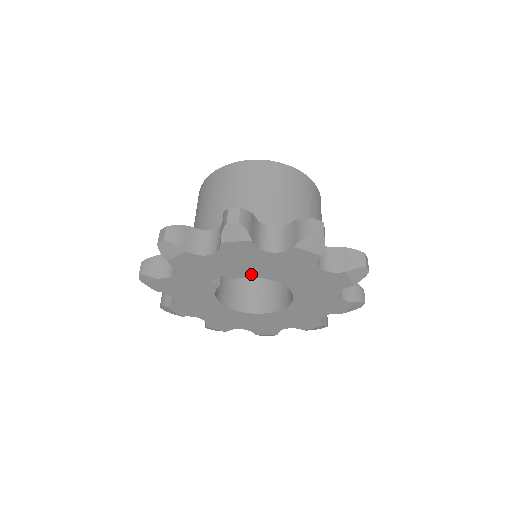
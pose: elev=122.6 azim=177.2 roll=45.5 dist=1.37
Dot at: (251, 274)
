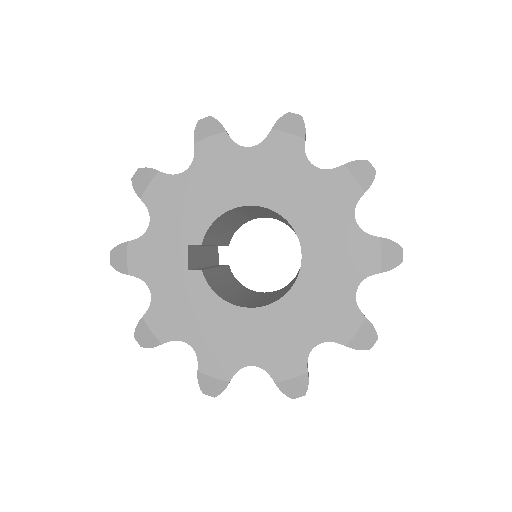
Dot at: (206, 219)
